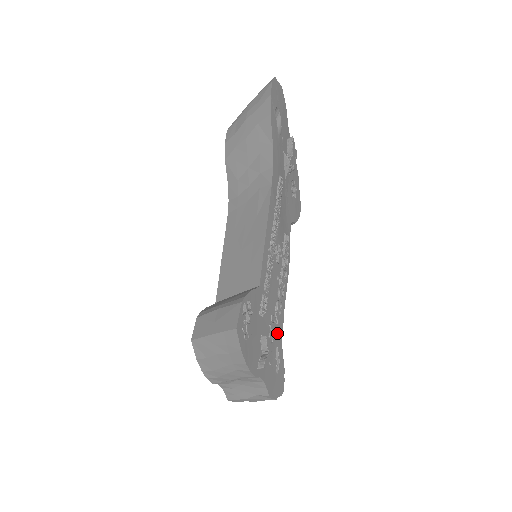
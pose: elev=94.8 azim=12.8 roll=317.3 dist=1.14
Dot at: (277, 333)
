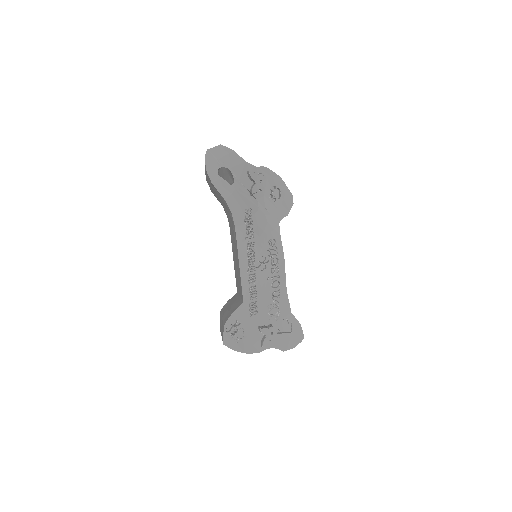
Dot at: (281, 310)
